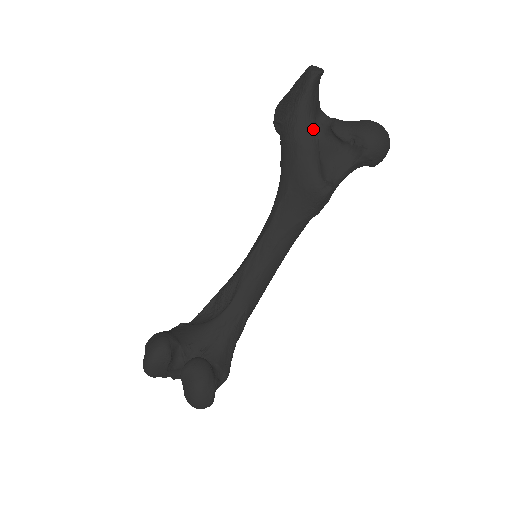
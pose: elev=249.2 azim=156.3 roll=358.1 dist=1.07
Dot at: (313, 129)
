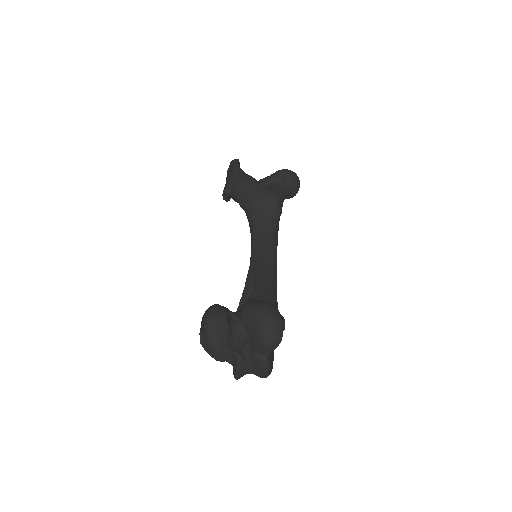
Dot at: (249, 176)
